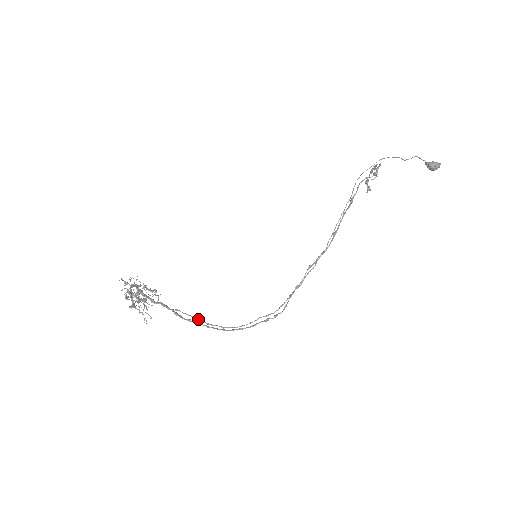
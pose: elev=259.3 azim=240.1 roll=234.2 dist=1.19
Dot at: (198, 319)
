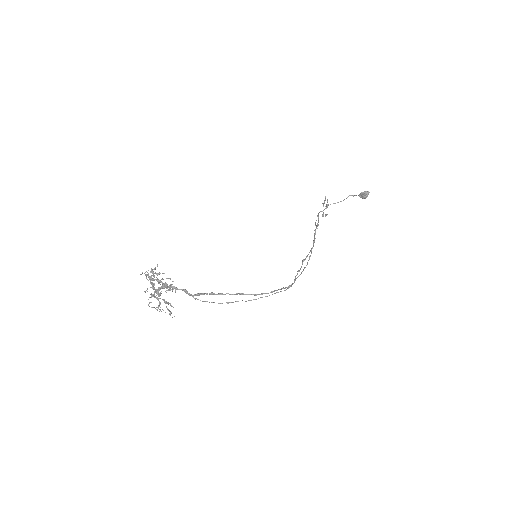
Dot at: (218, 303)
